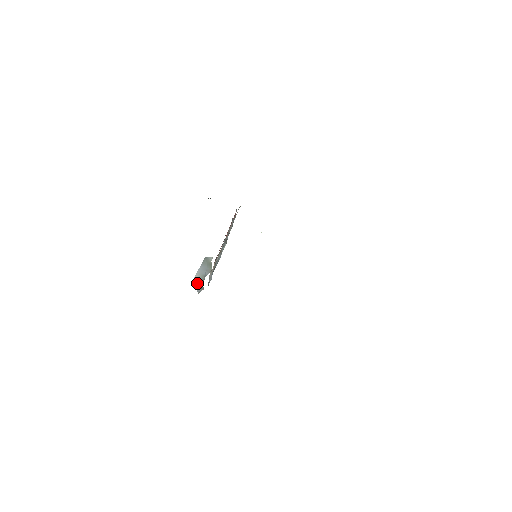
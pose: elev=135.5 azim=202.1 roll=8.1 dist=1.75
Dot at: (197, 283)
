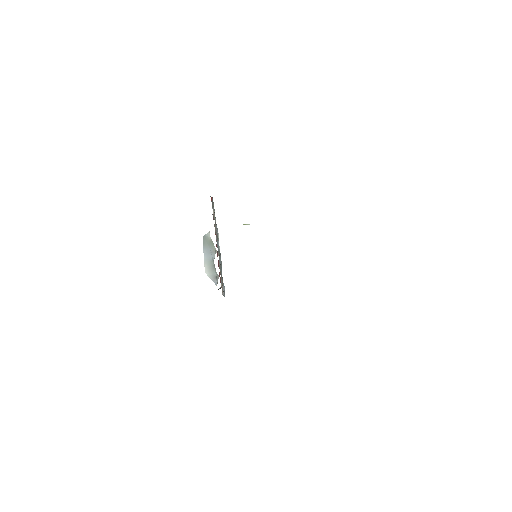
Dot at: (210, 273)
